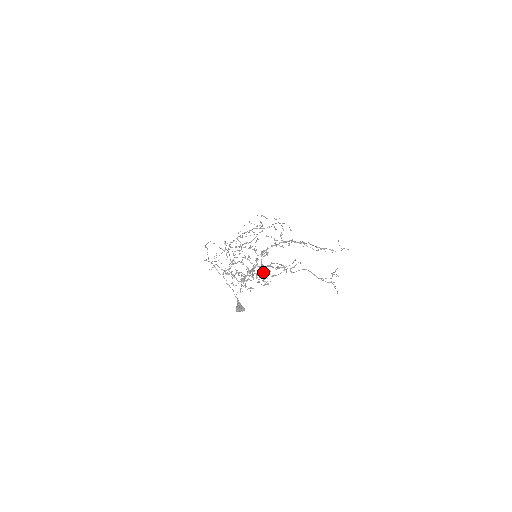
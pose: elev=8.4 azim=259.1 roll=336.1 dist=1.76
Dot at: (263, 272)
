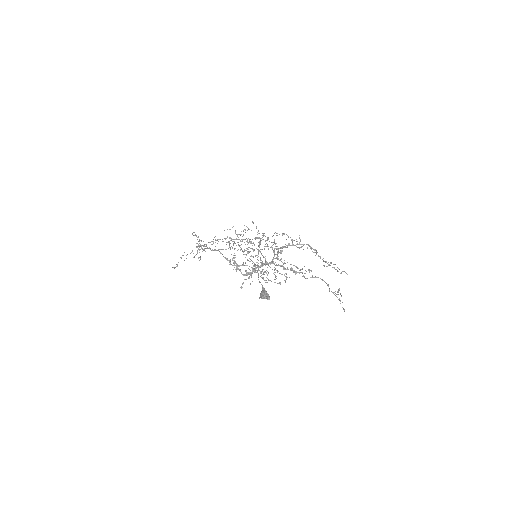
Dot at: occluded
